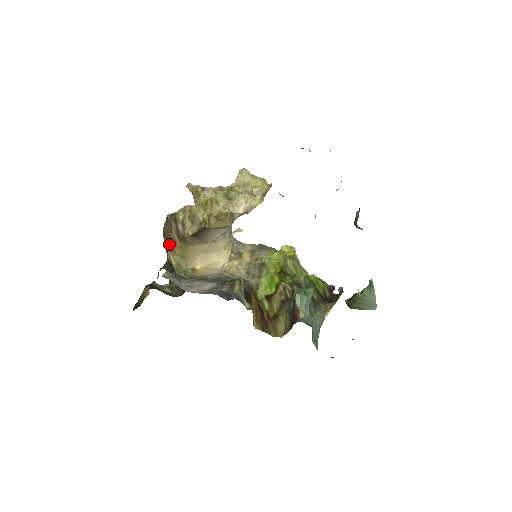
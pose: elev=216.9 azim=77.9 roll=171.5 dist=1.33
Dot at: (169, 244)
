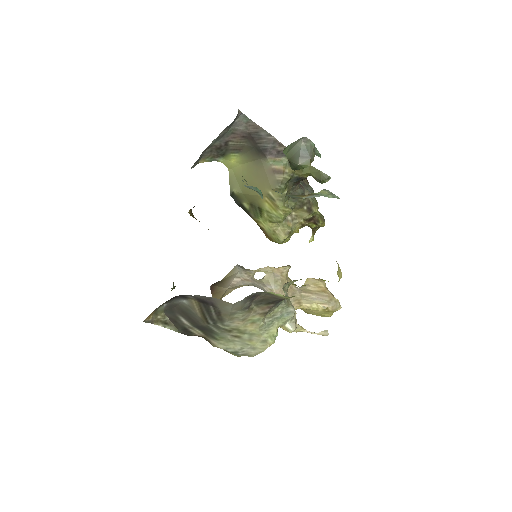
Dot at: occluded
